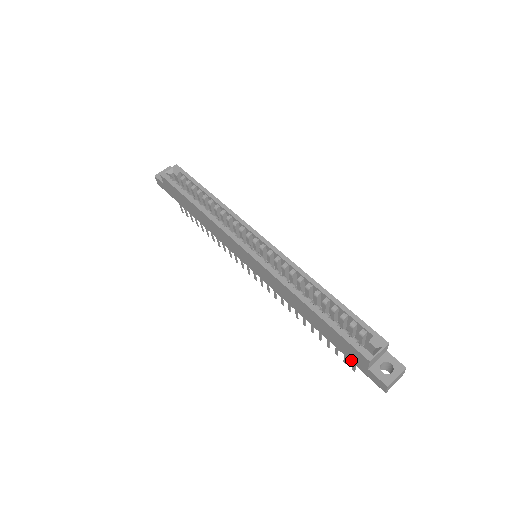
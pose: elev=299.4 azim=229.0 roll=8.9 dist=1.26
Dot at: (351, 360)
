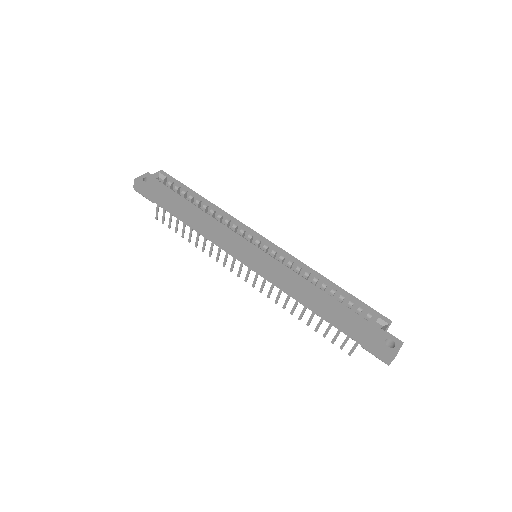
Dot at: (357, 341)
